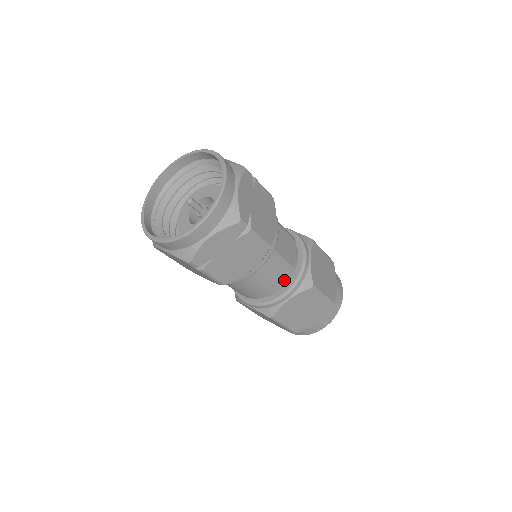
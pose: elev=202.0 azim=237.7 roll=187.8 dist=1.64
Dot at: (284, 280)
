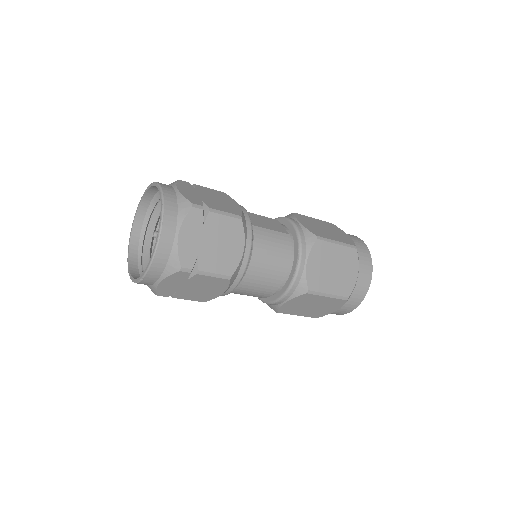
Dot at: (287, 248)
